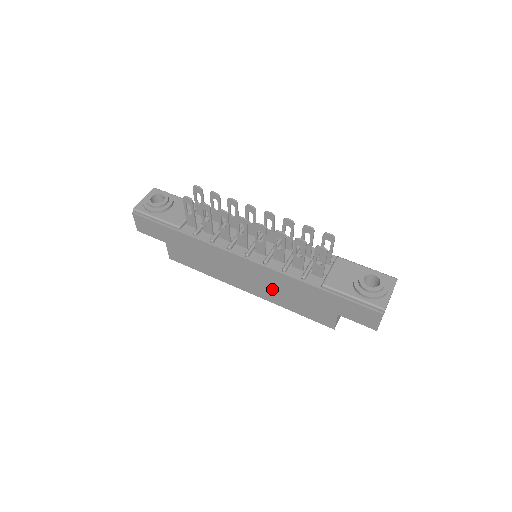
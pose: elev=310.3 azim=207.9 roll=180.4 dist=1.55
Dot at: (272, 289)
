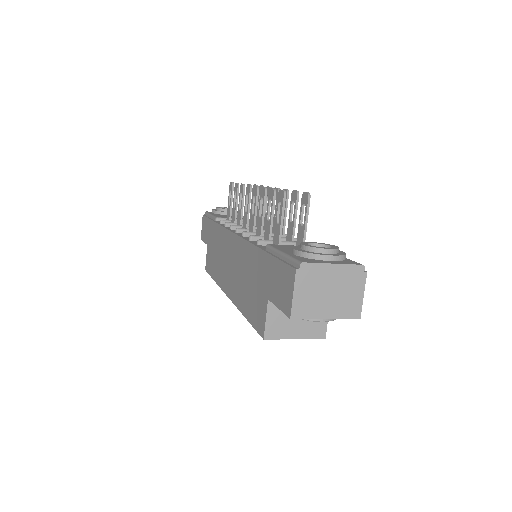
Dot at: (239, 277)
